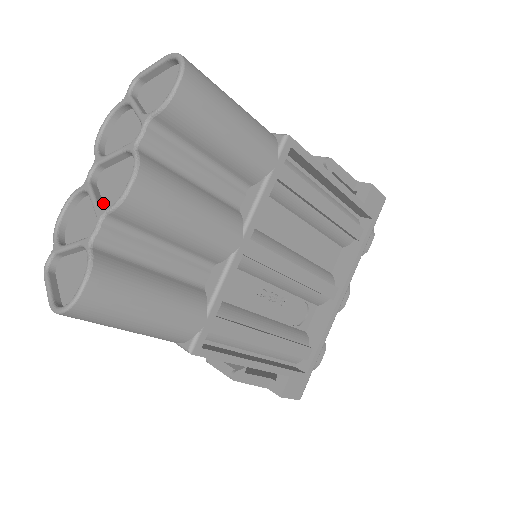
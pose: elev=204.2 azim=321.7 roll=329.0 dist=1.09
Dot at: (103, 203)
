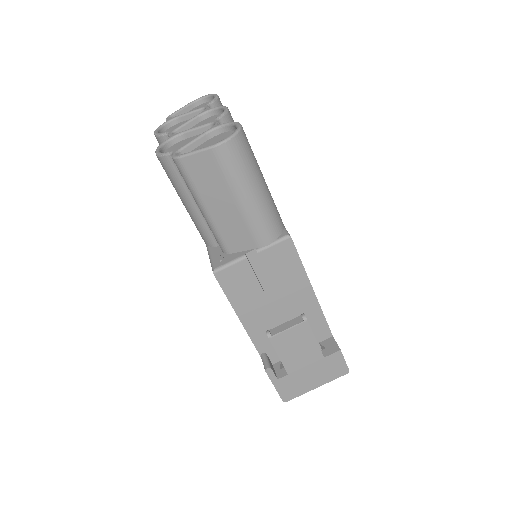
Dot at: (199, 132)
